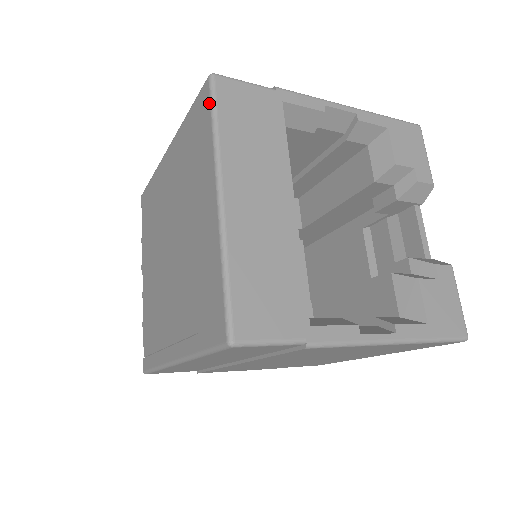
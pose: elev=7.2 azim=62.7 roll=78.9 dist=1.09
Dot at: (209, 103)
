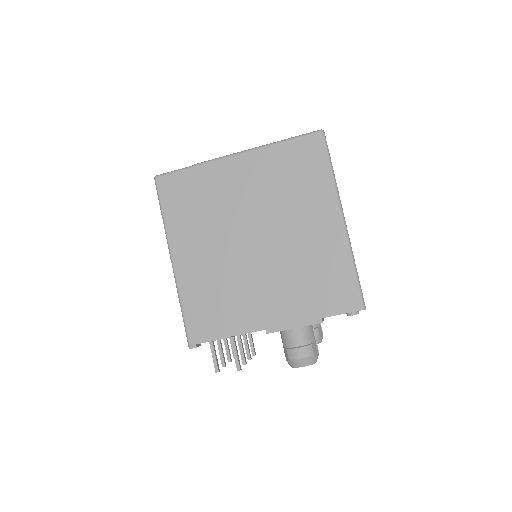
Dot at: occluded
